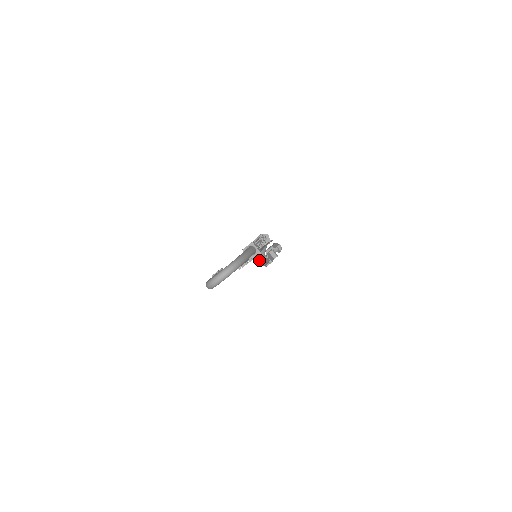
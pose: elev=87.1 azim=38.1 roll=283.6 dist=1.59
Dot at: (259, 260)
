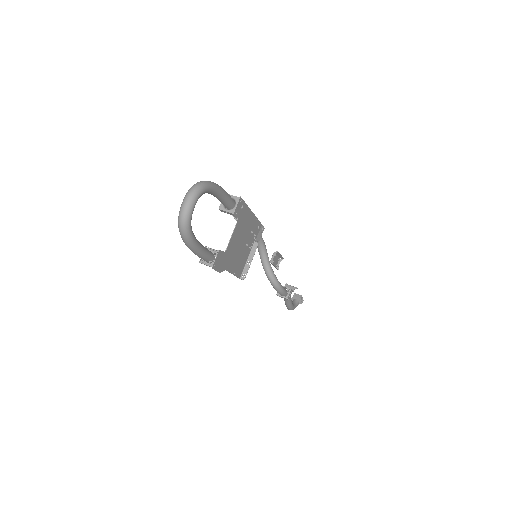
Dot at: (270, 280)
